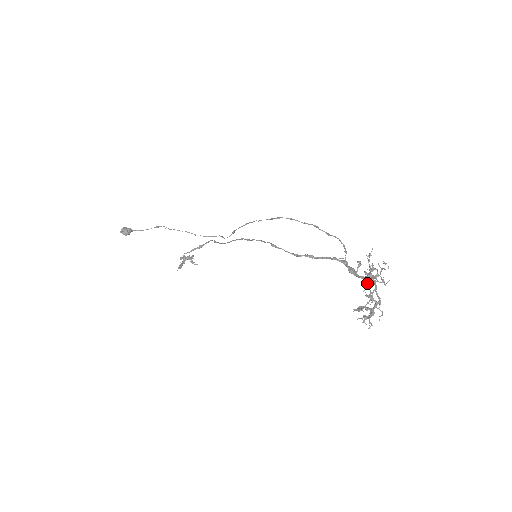
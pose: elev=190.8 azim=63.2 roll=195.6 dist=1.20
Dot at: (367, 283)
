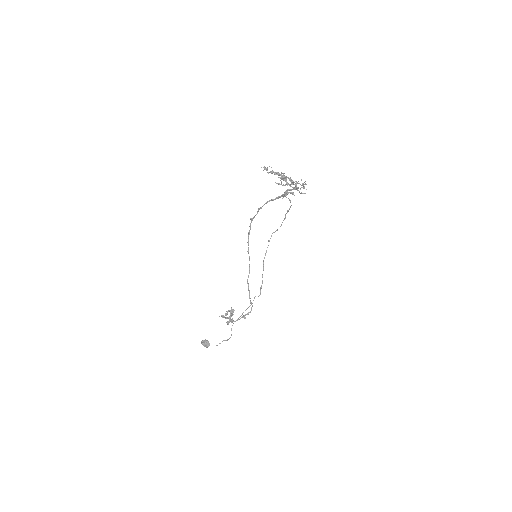
Dot at: (287, 183)
